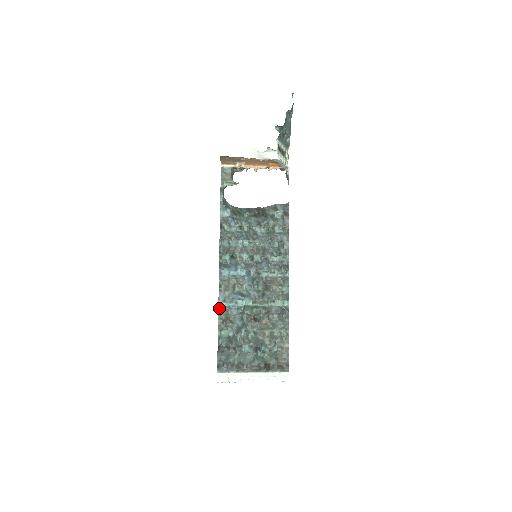
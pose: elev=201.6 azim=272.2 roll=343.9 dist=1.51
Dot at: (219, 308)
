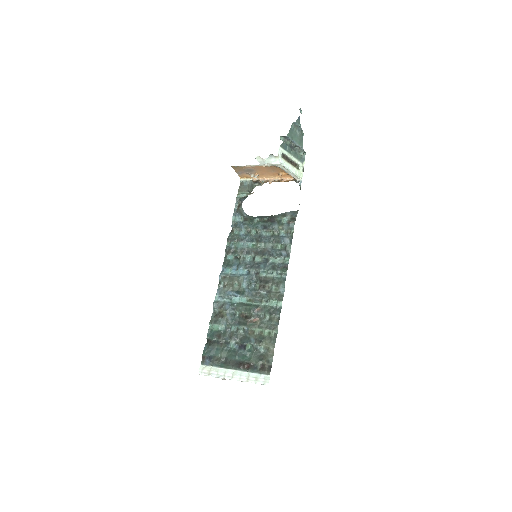
Dot at: (214, 302)
